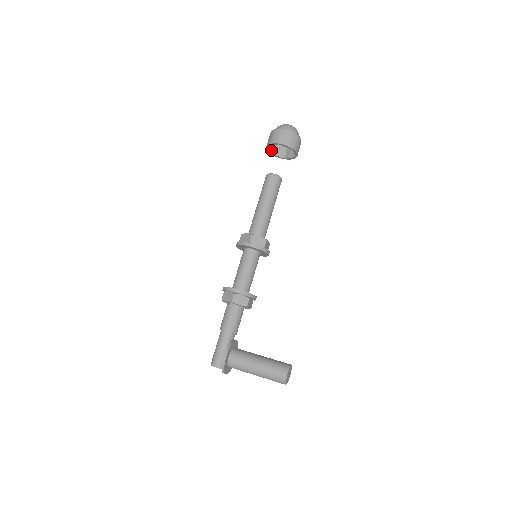
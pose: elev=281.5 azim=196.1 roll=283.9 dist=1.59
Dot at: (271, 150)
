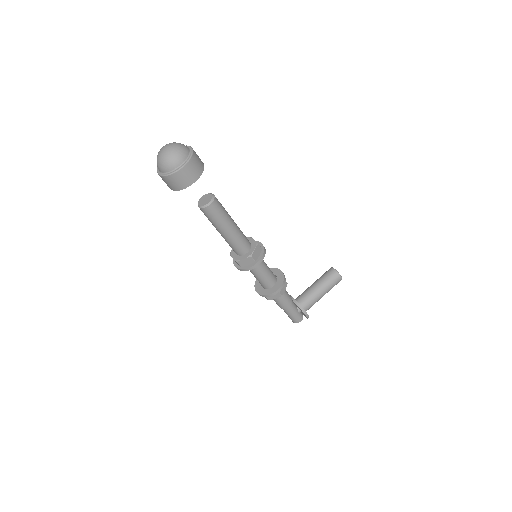
Dot at: occluded
